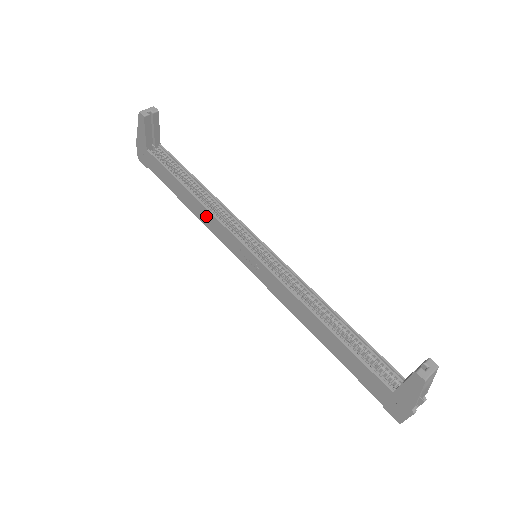
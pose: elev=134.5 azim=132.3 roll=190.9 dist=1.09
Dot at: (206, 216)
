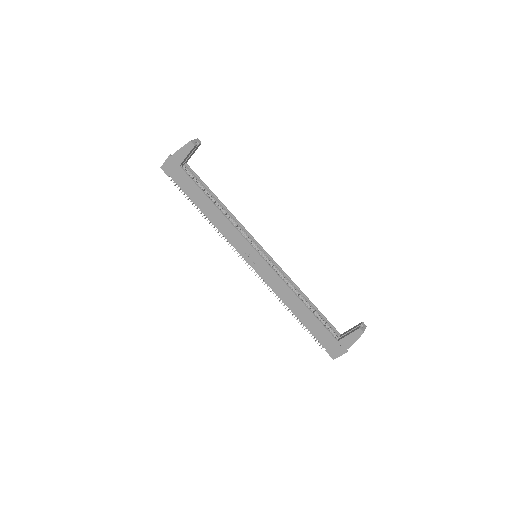
Dot at: (224, 224)
